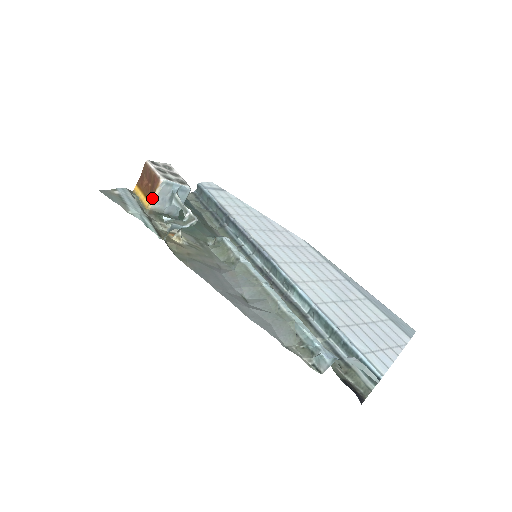
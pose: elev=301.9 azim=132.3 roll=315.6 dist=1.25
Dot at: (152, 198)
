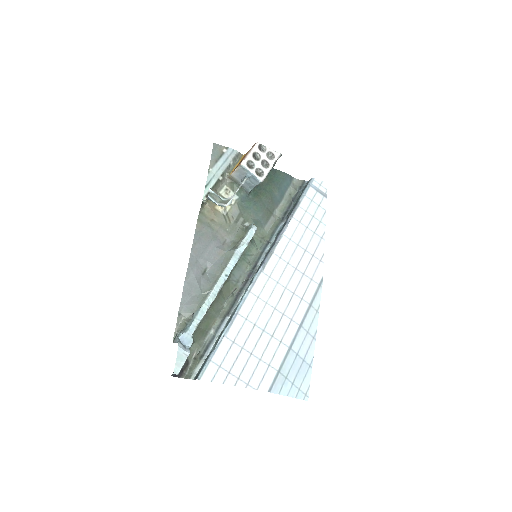
Dot at: (234, 170)
